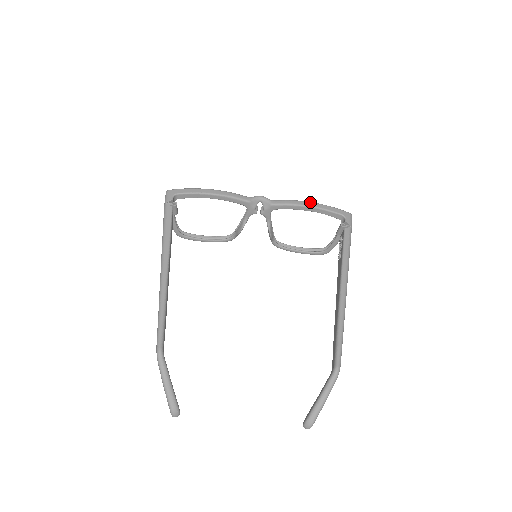
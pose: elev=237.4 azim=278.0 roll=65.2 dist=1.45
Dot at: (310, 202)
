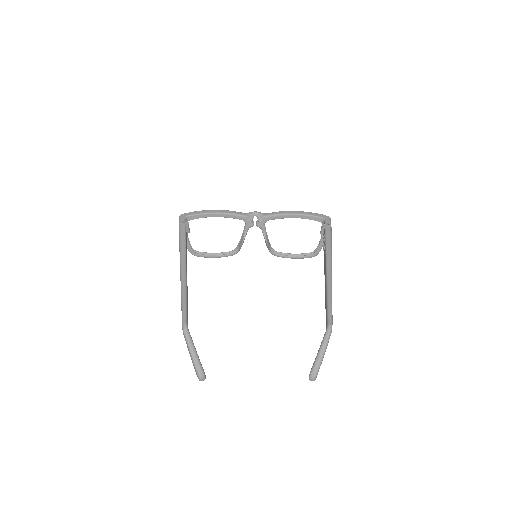
Dot at: (295, 211)
